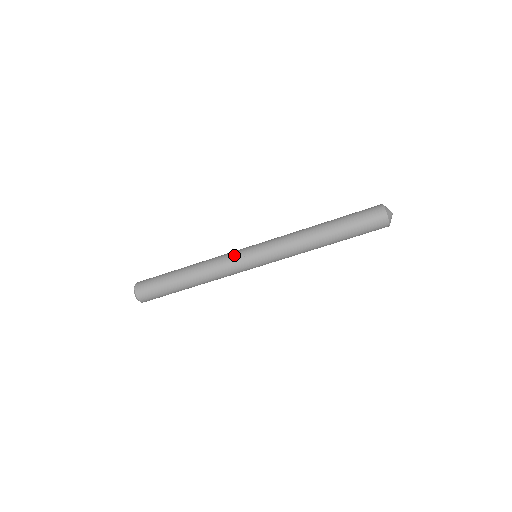
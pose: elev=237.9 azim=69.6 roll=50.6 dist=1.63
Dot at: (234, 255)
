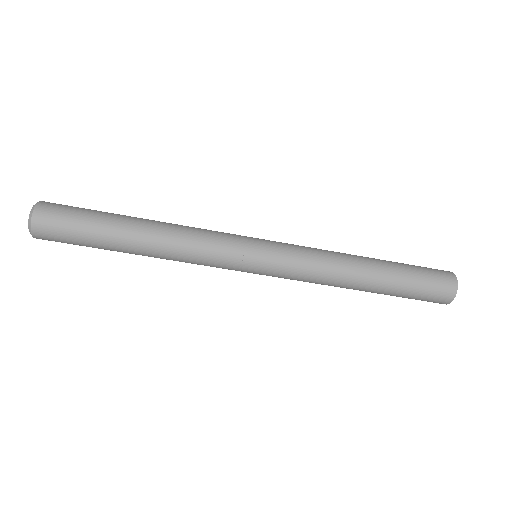
Dot at: (229, 233)
